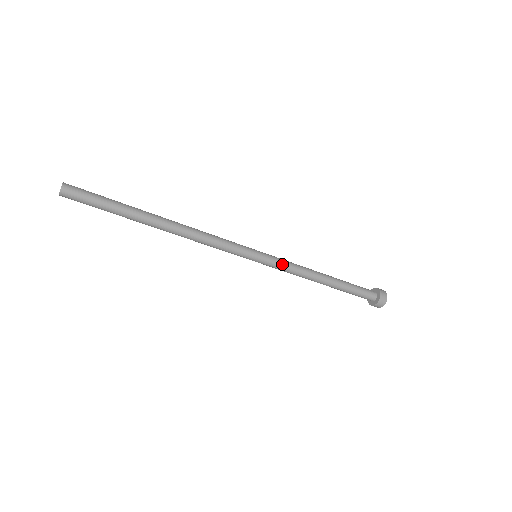
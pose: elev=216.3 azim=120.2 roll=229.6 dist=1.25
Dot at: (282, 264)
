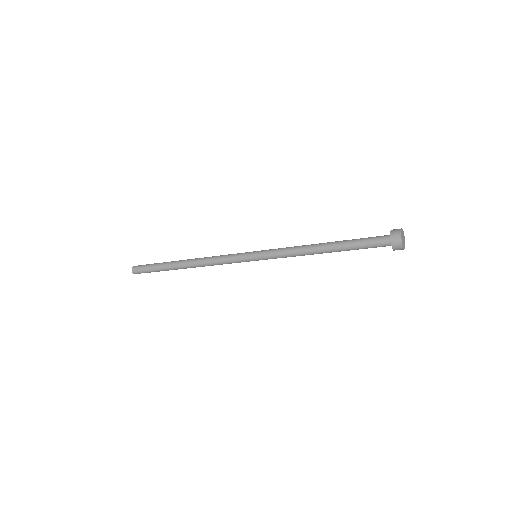
Dot at: (276, 257)
